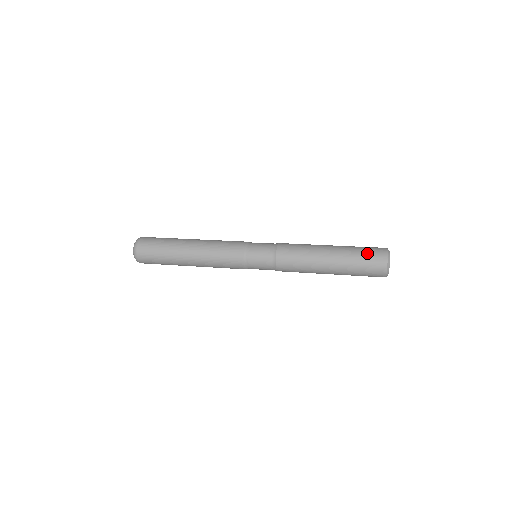
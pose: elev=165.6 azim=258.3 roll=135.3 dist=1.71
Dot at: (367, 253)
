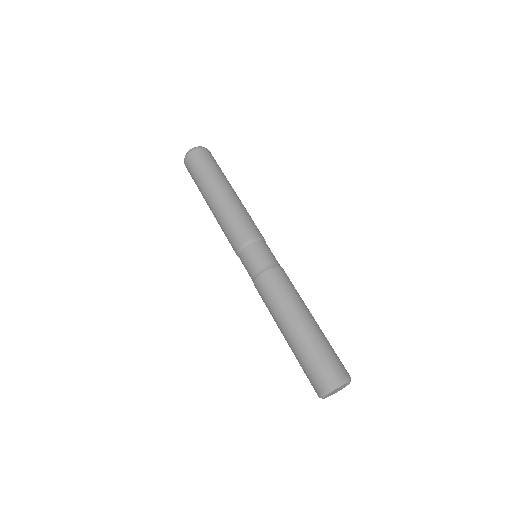
Dot at: (306, 373)
